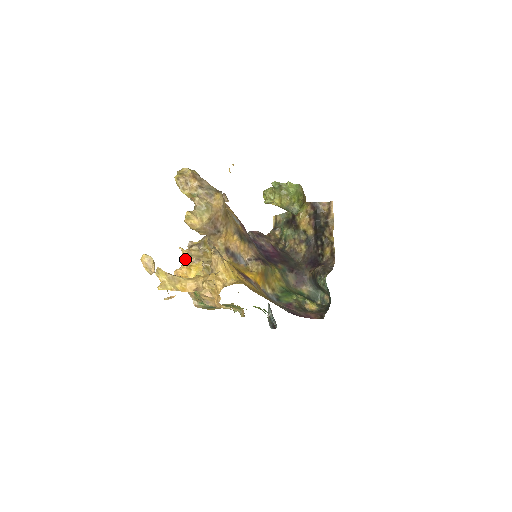
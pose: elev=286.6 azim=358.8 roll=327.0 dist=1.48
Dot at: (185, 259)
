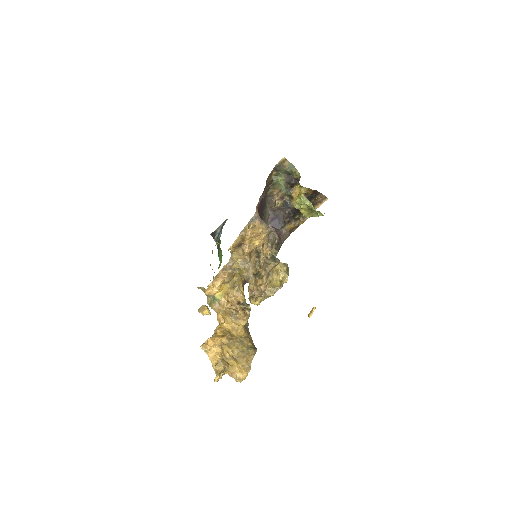
Dot at: (221, 283)
